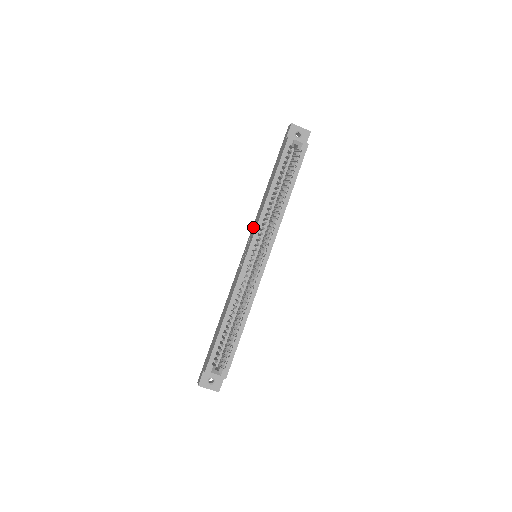
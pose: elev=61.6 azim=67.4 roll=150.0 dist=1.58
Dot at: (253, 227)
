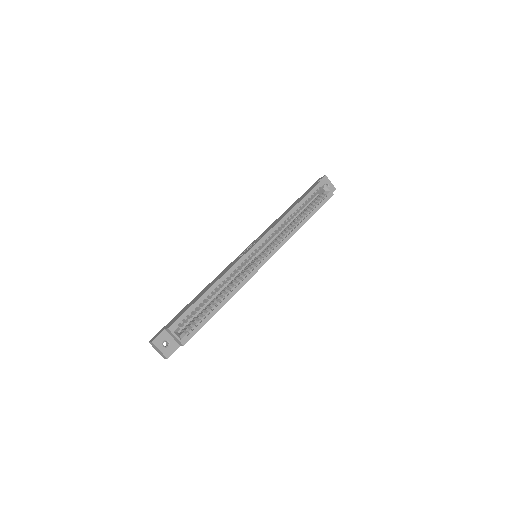
Dot at: (263, 232)
